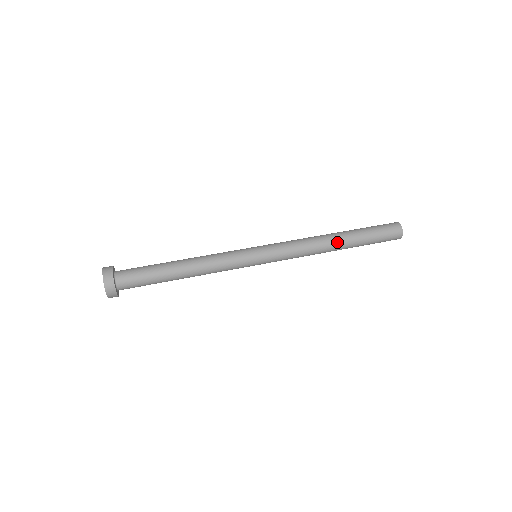
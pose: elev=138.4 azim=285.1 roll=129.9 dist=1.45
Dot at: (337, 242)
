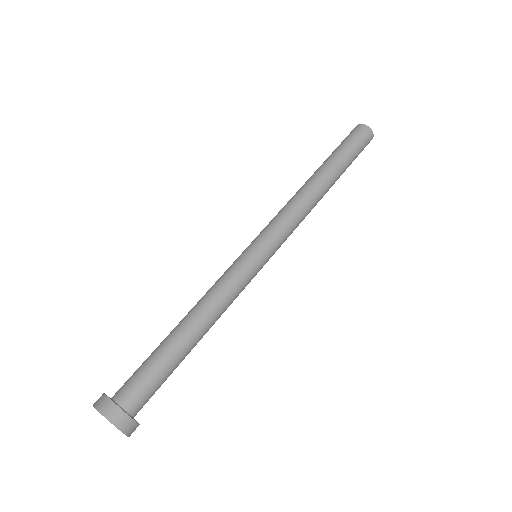
Dot at: (323, 181)
